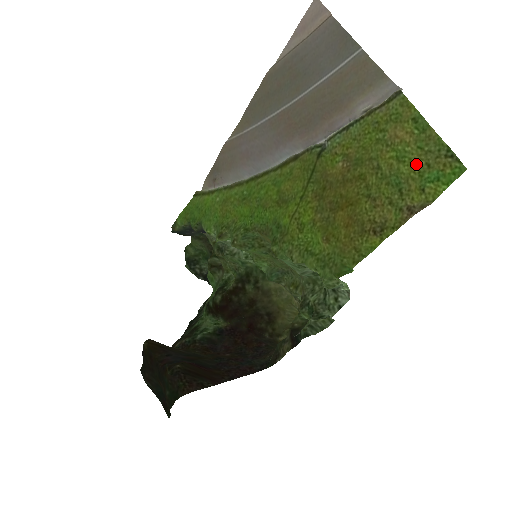
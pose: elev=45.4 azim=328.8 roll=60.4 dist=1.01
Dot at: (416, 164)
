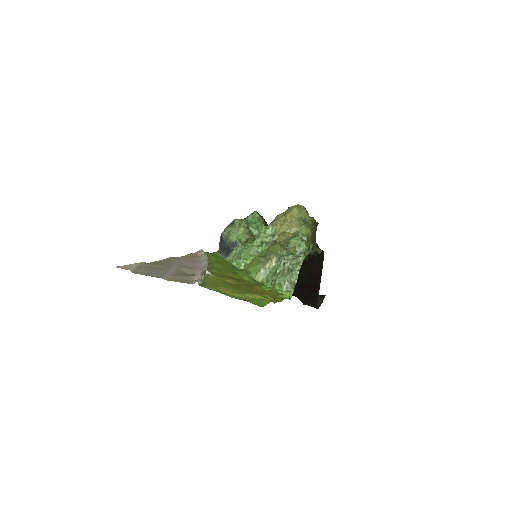
Dot at: (247, 298)
